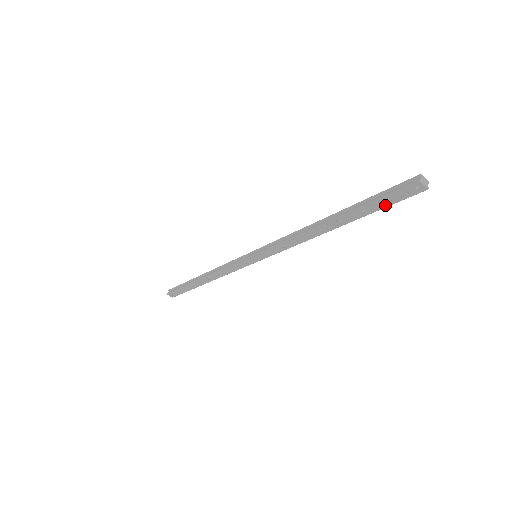
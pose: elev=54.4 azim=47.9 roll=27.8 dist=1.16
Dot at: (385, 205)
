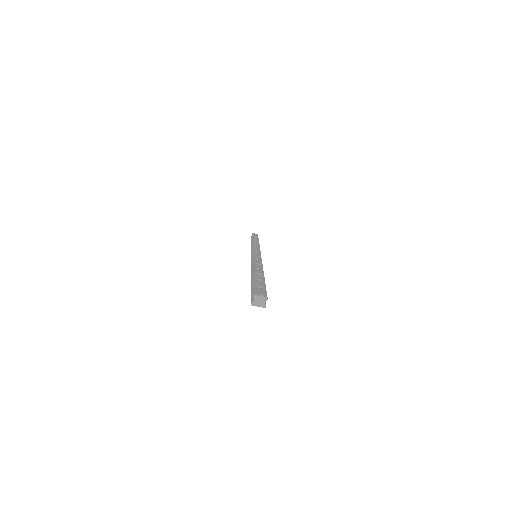
Dot at: occluded
